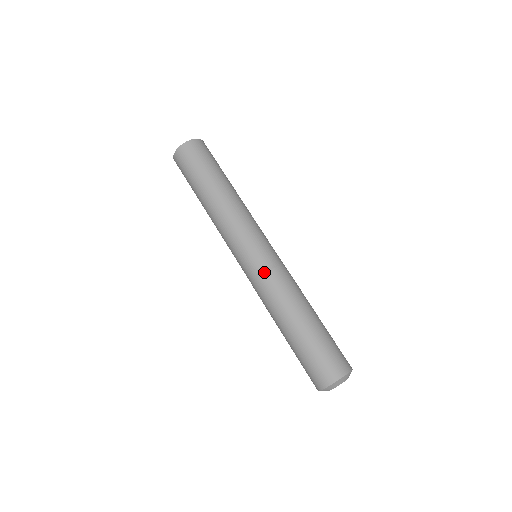
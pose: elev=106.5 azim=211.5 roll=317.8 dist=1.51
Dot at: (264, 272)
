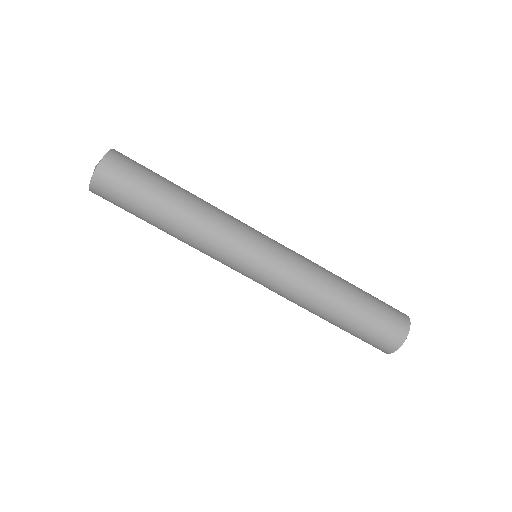
Dot at: (276, 282)
